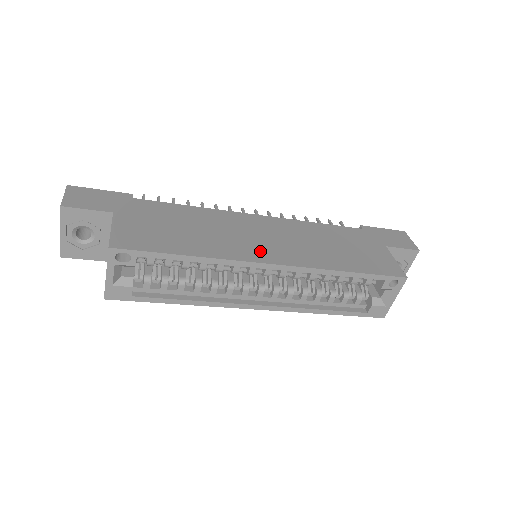
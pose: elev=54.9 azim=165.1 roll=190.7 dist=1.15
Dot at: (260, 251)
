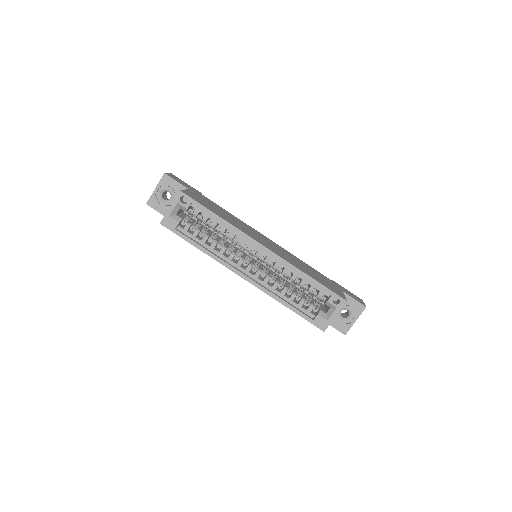
Dot at: (259, 240)
